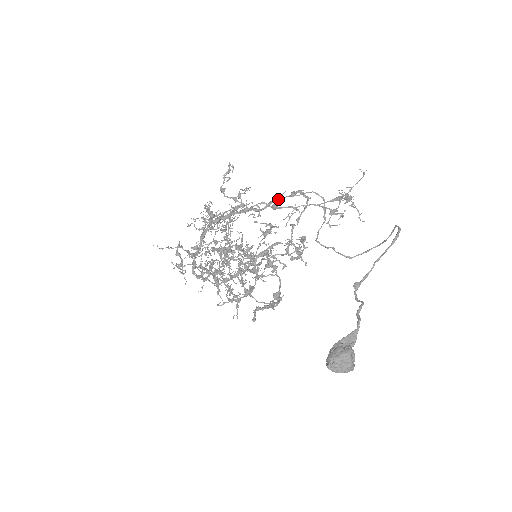
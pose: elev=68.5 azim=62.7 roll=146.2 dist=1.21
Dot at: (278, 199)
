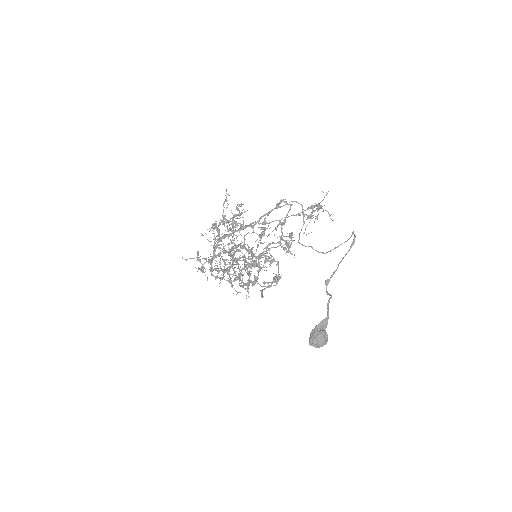
Dot at: occluded
